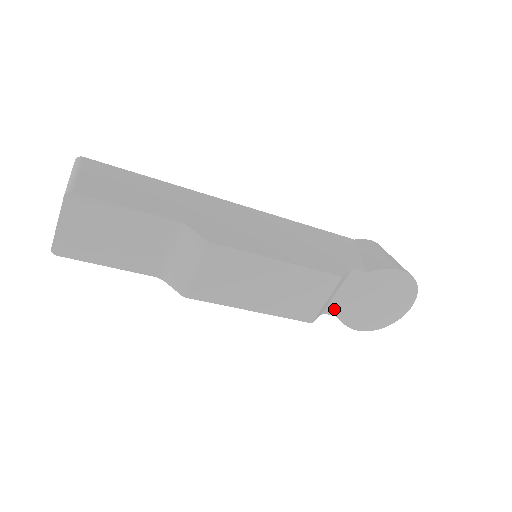
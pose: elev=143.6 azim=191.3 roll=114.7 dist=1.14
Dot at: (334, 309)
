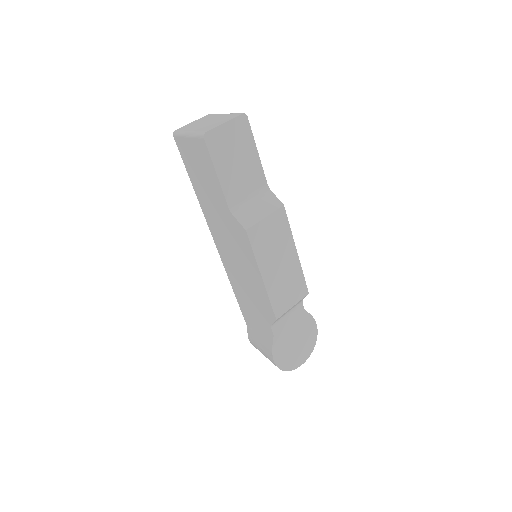
Dot at: (277, 328)
